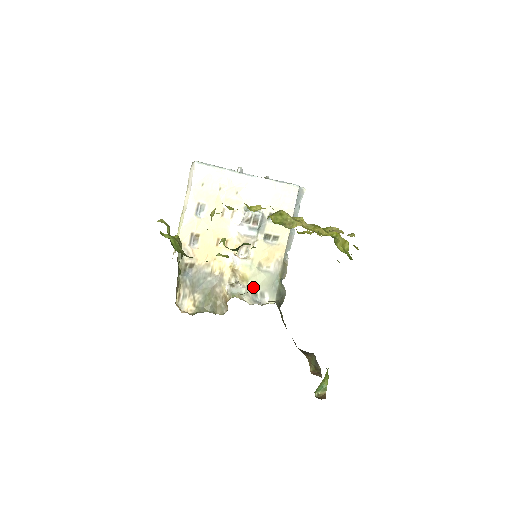
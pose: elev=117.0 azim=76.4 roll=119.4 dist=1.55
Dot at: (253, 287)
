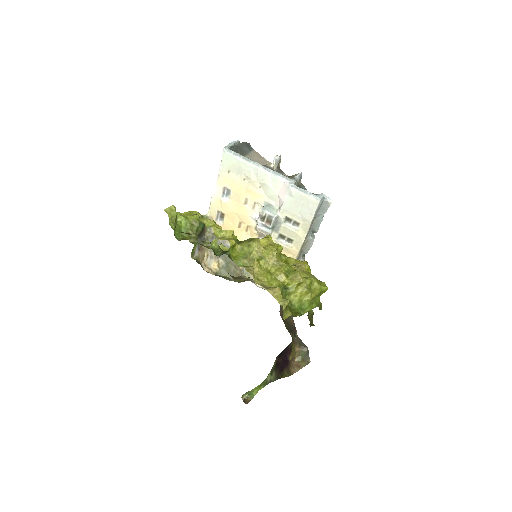
Dot at: occluded
